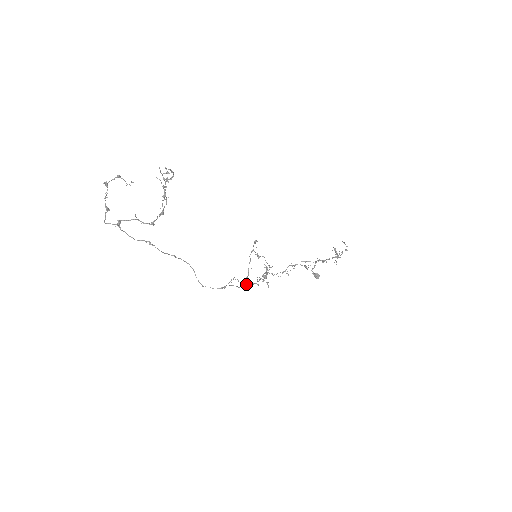
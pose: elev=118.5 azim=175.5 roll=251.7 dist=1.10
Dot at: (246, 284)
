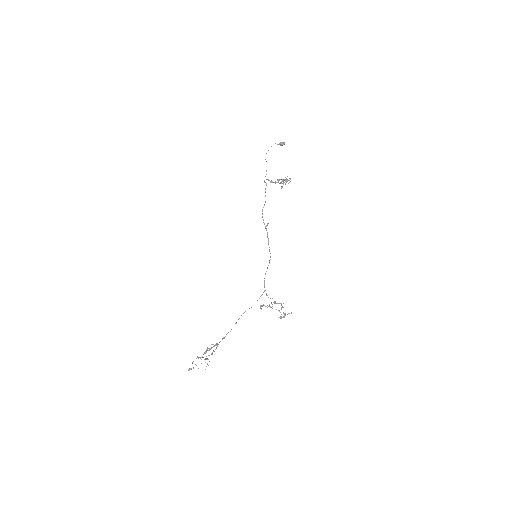
Dot at: occluded
